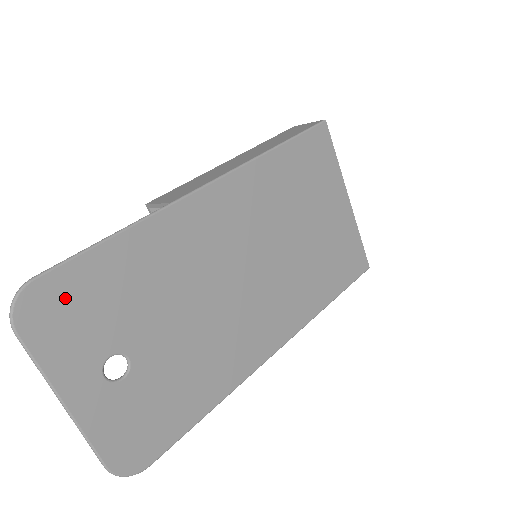
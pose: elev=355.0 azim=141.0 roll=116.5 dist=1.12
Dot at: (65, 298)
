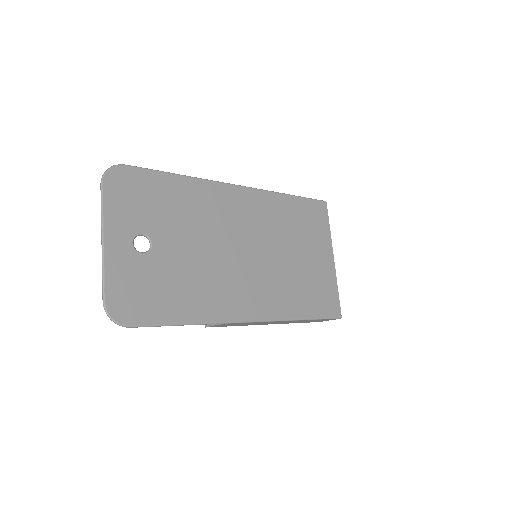
Dot at: (135, 185)
